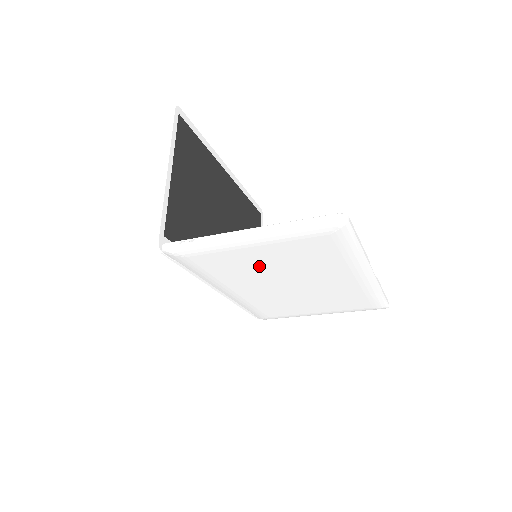
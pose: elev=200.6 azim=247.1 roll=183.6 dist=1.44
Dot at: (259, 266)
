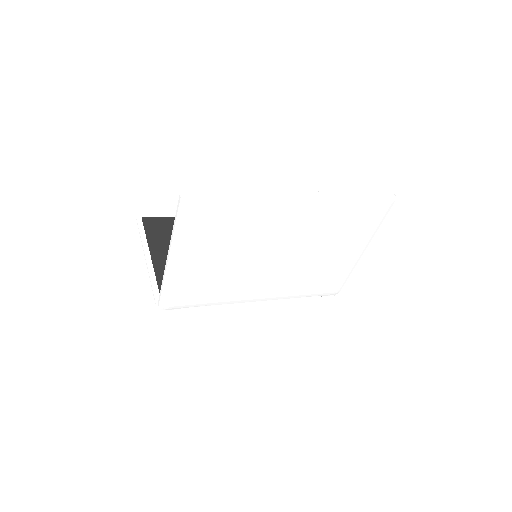
Dot at: (224, 265)
